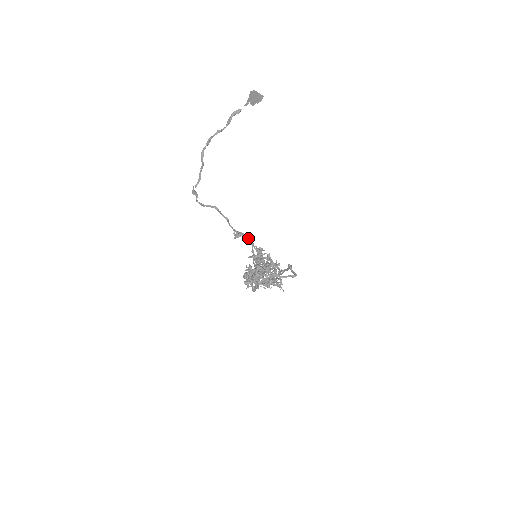
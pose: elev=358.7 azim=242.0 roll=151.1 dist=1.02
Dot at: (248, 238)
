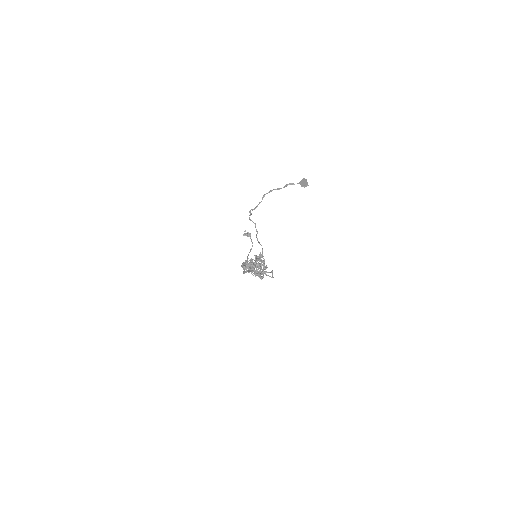
Dot at: (262, 248)
